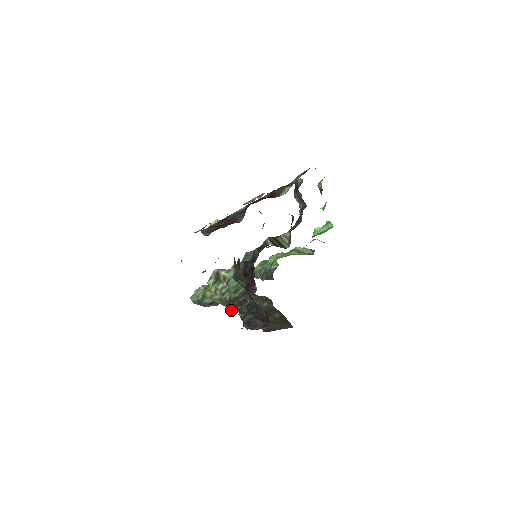
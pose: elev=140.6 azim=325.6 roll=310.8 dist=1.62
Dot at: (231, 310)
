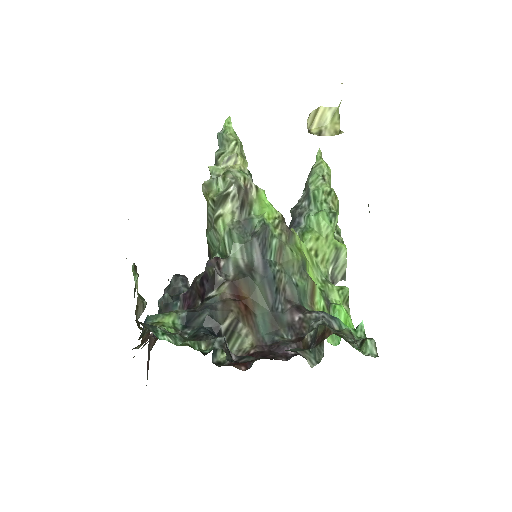
Dot at: occluded
